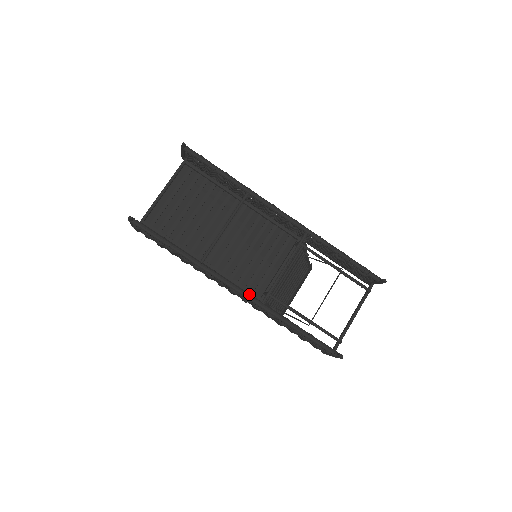
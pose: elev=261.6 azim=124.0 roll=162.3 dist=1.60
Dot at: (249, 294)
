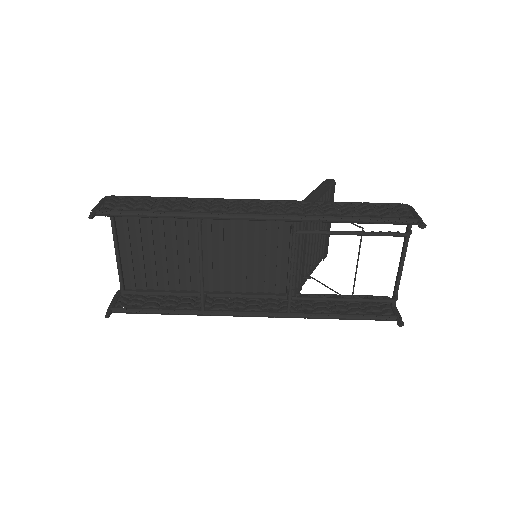
Dot at: (269, 313)
